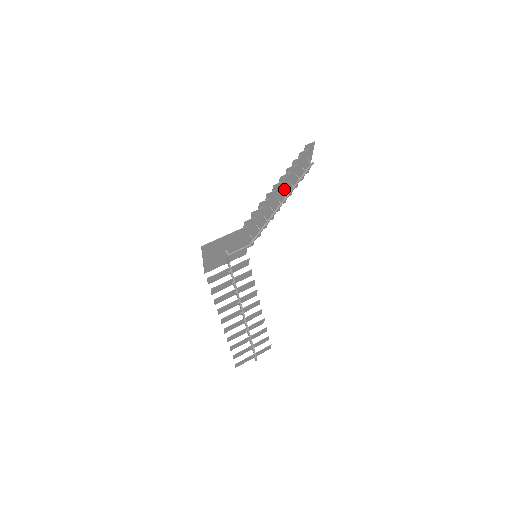
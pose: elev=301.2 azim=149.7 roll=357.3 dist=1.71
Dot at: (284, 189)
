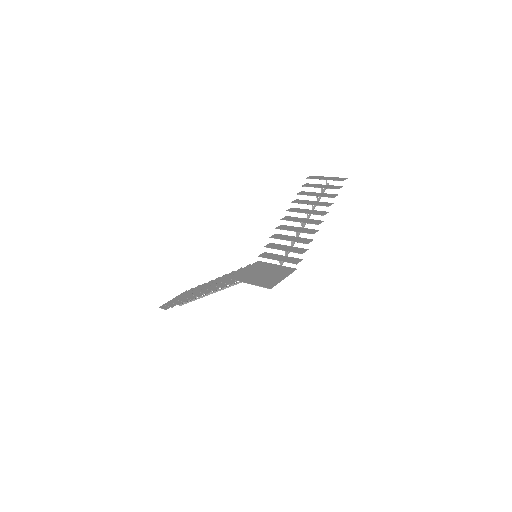
Dot at: (308, 211)
